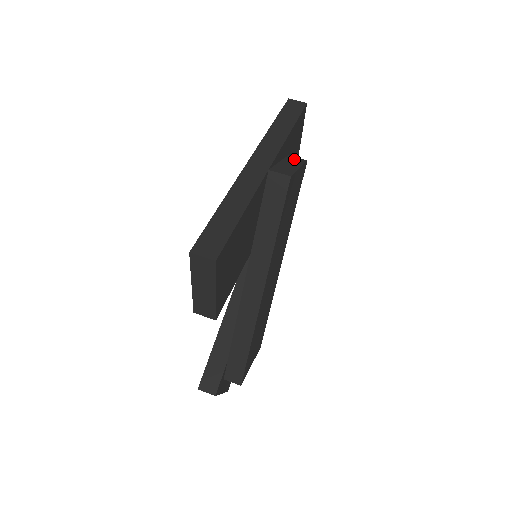
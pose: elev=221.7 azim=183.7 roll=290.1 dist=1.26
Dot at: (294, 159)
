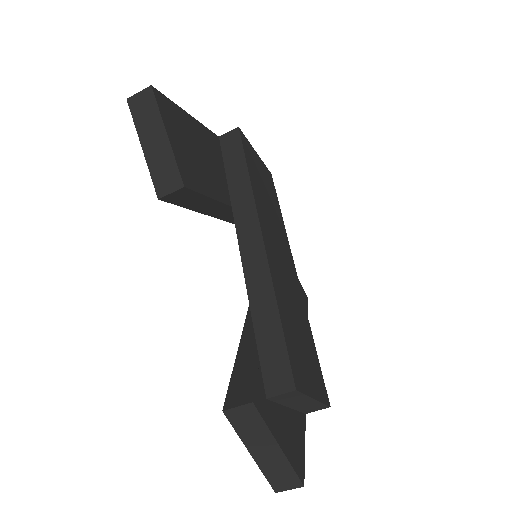
Dot at: occluded
